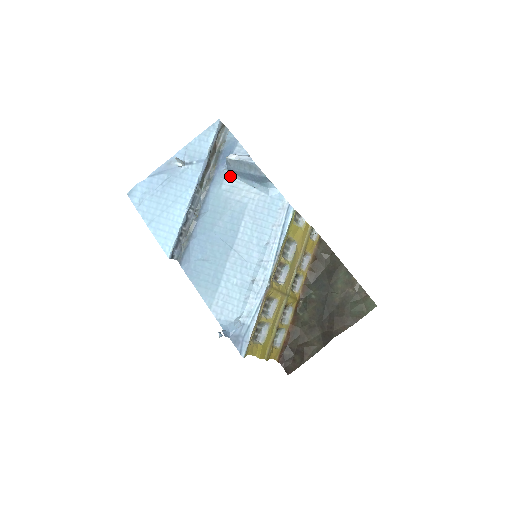
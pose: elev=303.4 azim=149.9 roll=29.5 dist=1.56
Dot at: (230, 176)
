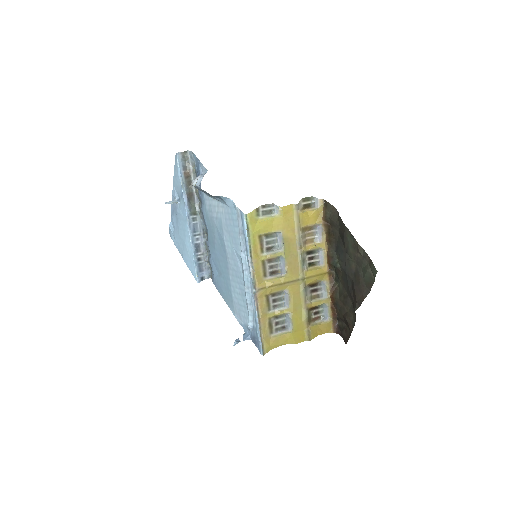
Dot at: (206, 196)
